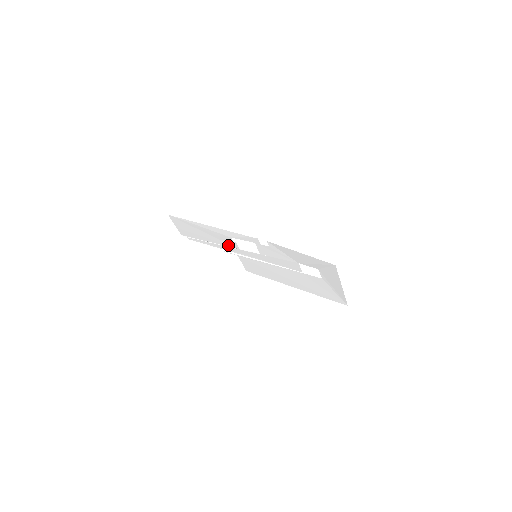
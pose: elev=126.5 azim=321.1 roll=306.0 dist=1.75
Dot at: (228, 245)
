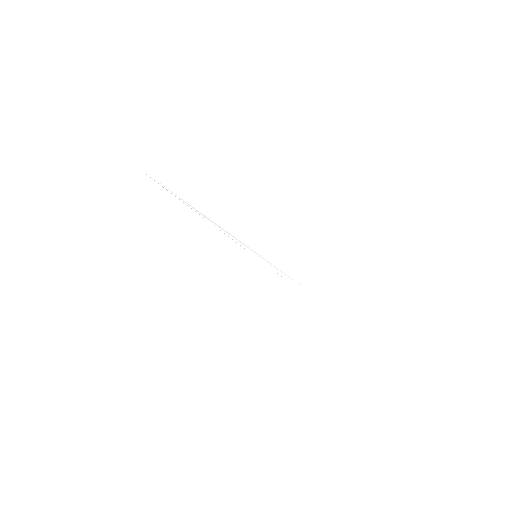
Dot at: occluded
